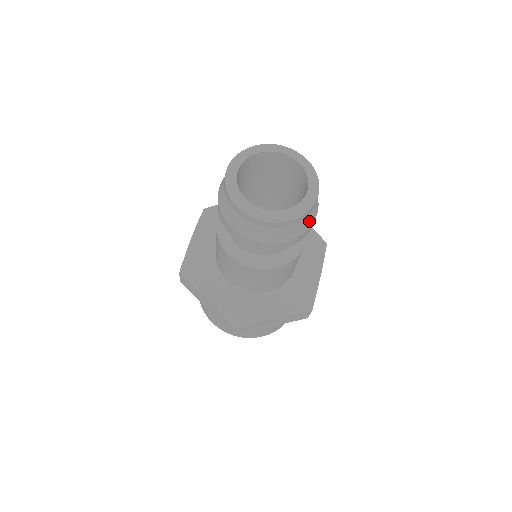
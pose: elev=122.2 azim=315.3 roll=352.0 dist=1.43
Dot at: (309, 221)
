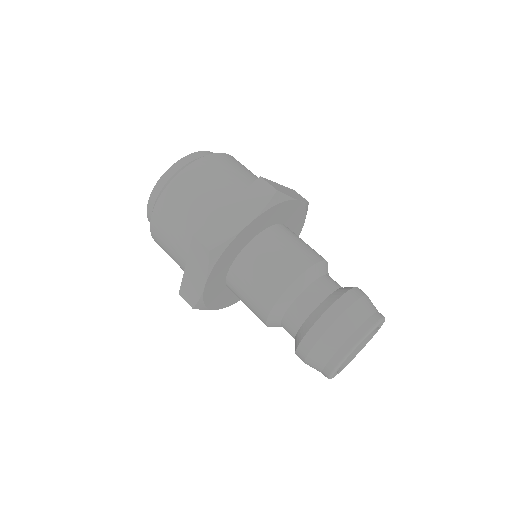
Dot at: occluded
